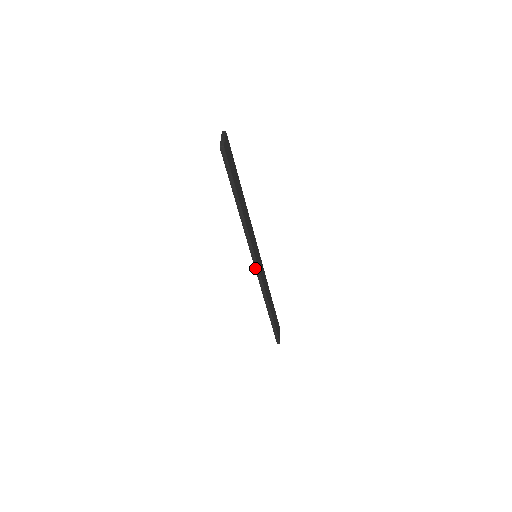
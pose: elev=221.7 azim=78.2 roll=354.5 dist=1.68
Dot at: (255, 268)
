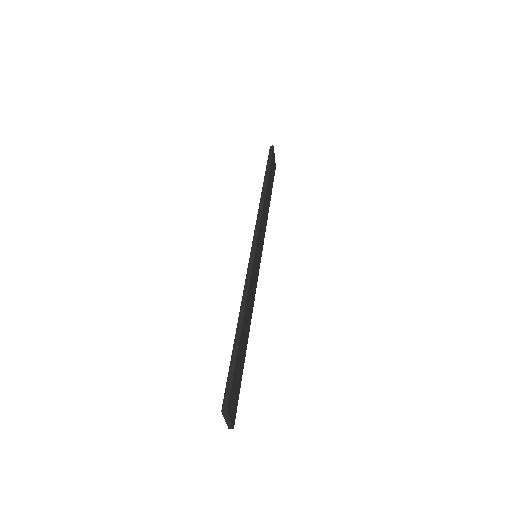
Dot at: occluded
